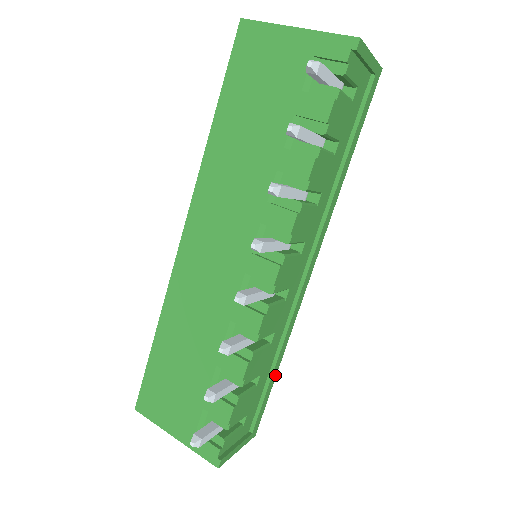
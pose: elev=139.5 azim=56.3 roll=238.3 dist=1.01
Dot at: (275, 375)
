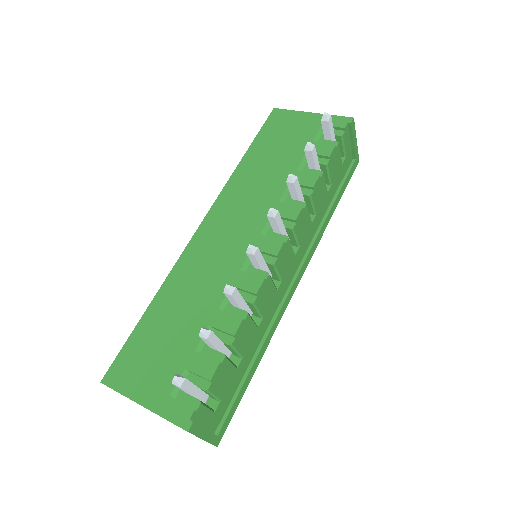
Dot at: (251, 376)
